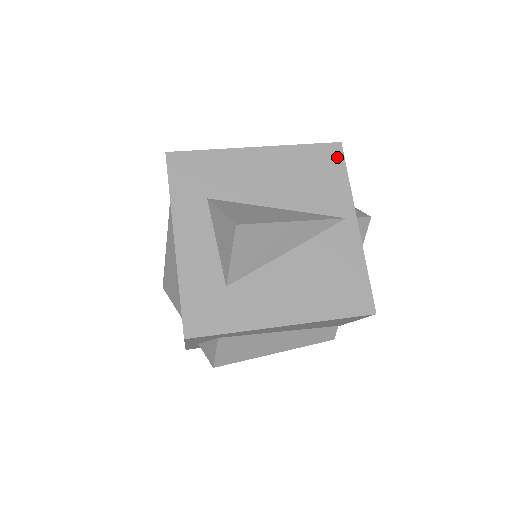
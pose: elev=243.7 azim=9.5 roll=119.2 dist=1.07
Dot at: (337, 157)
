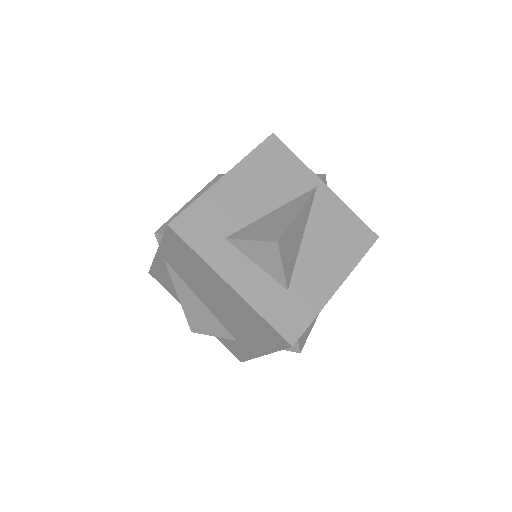
Dot at: (279, 146)
